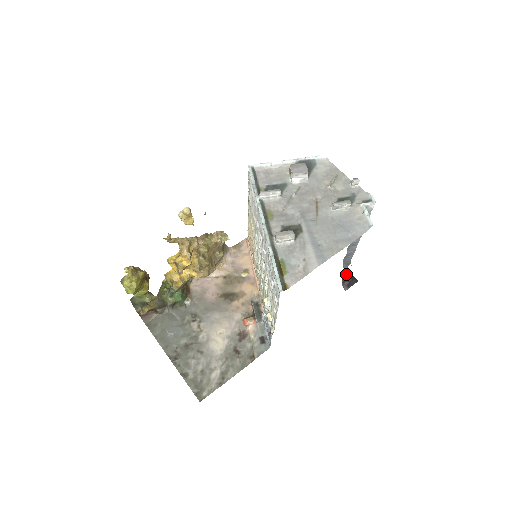
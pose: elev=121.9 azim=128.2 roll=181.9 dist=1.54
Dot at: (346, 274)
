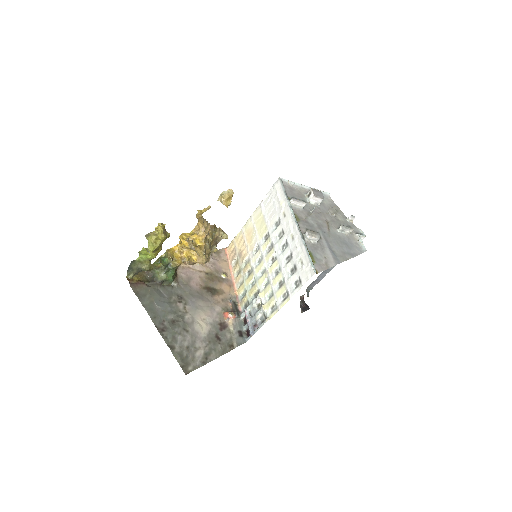
Dot at: (302, 300)
